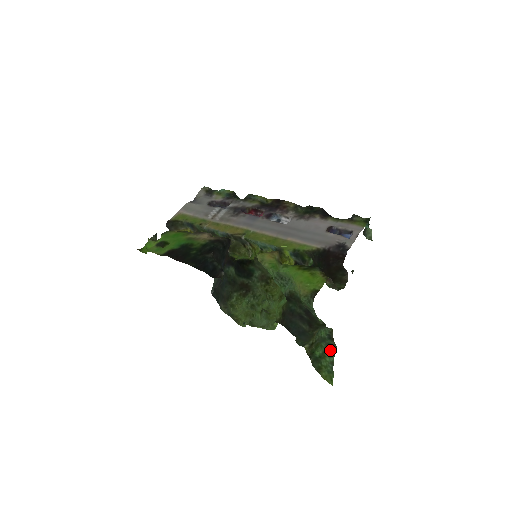
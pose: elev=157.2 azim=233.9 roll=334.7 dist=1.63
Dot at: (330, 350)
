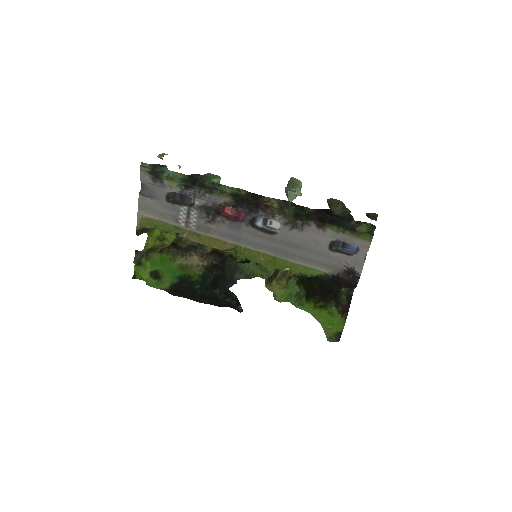
Dot at: occluded
